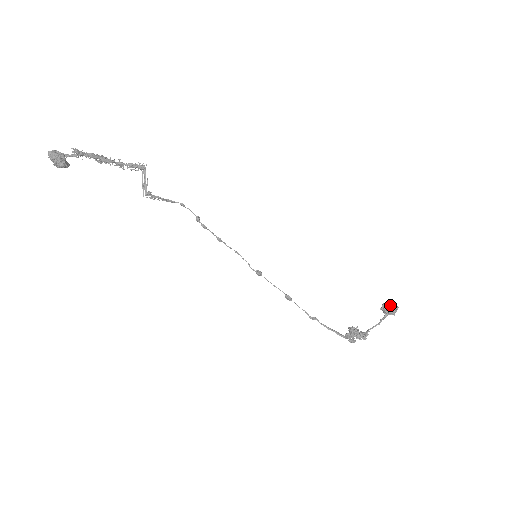
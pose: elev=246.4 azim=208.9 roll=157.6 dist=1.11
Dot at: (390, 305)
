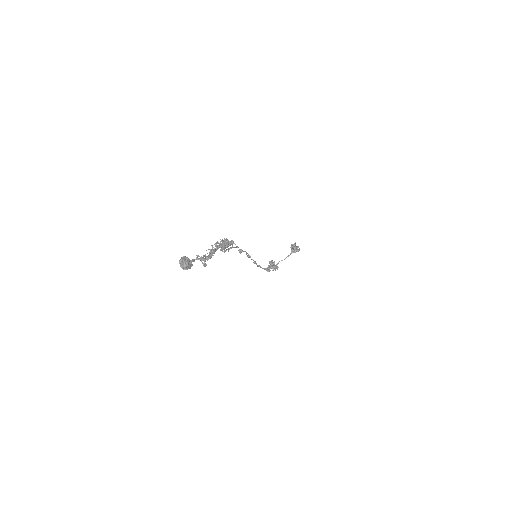
Dot at: (297, 250)
